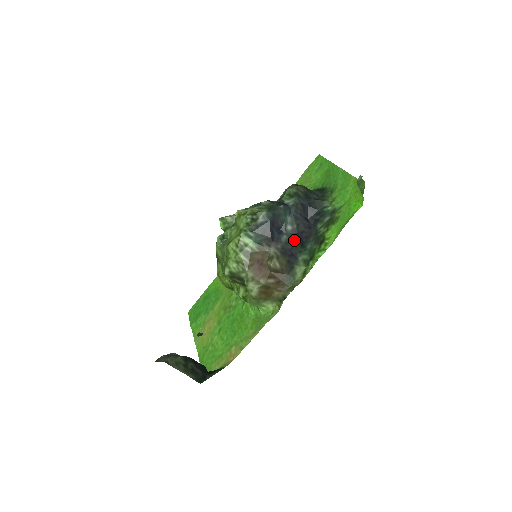
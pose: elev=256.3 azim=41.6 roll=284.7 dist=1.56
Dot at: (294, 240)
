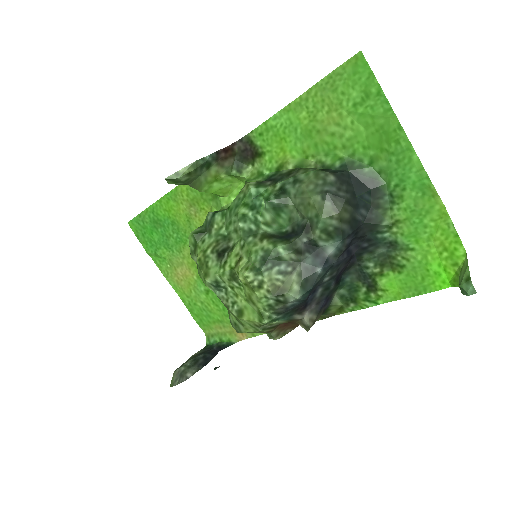
Dot at: (331, 287)
